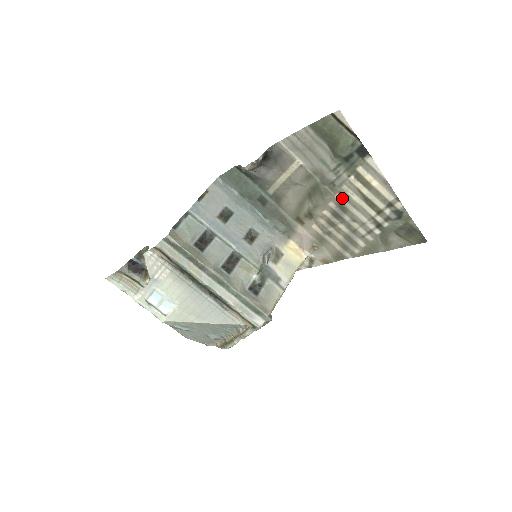
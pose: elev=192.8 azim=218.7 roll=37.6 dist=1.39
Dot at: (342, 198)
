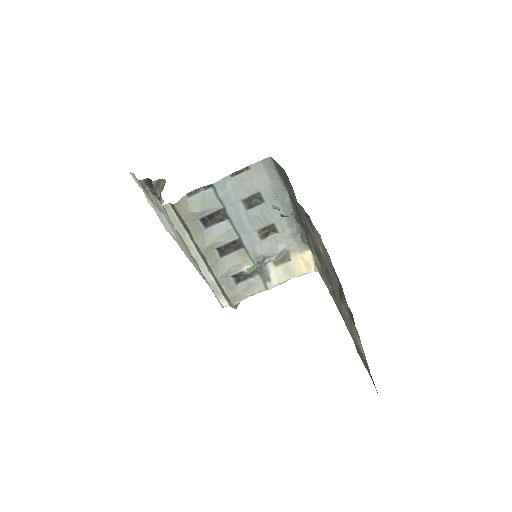
Dot at: occluded
